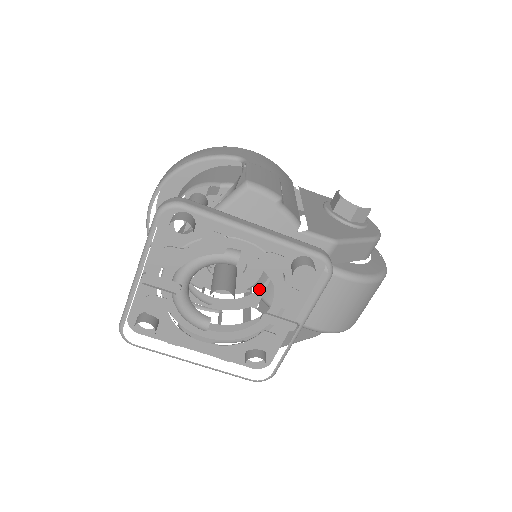
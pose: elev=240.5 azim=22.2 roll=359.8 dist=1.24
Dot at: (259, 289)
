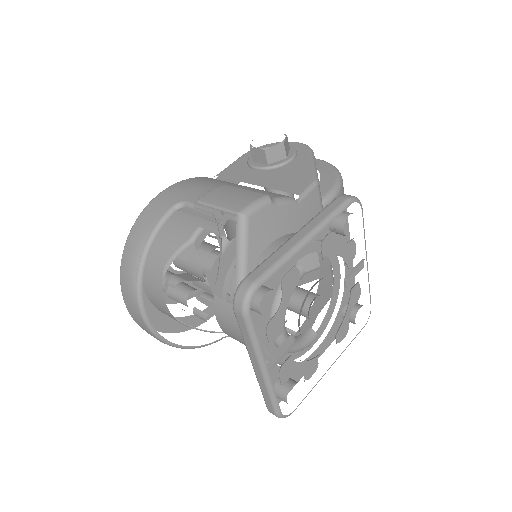
Dot at: occluded
